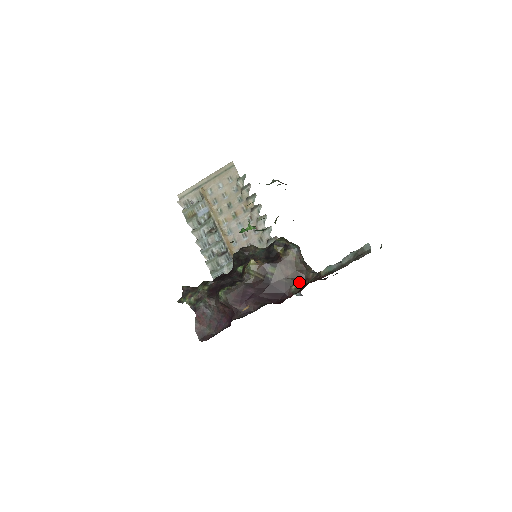
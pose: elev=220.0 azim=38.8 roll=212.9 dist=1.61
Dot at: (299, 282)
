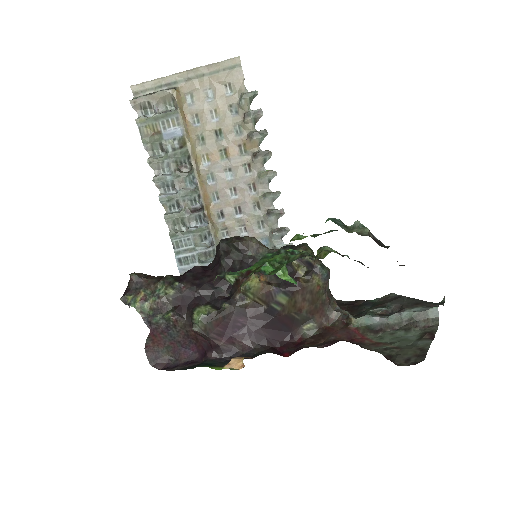
Dot at: (315, 321)
